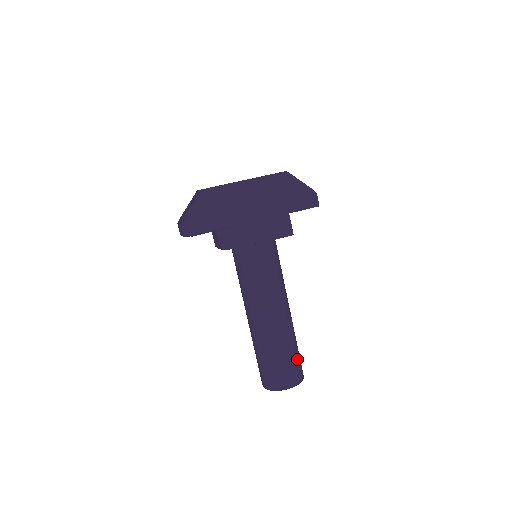
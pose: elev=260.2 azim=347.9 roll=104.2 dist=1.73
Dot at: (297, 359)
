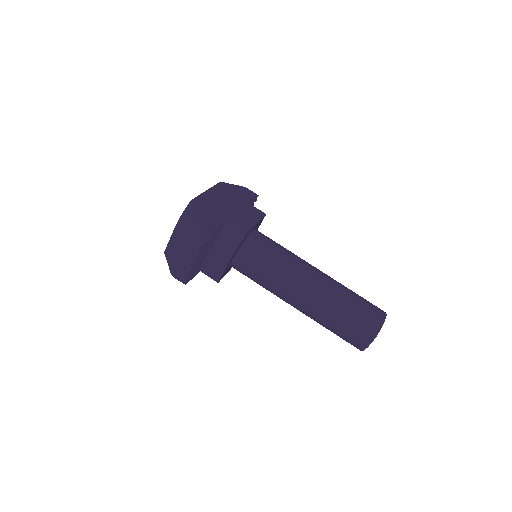
Dot at: occluded
